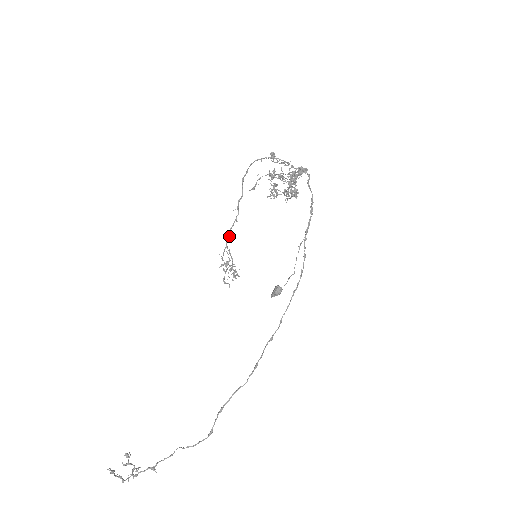
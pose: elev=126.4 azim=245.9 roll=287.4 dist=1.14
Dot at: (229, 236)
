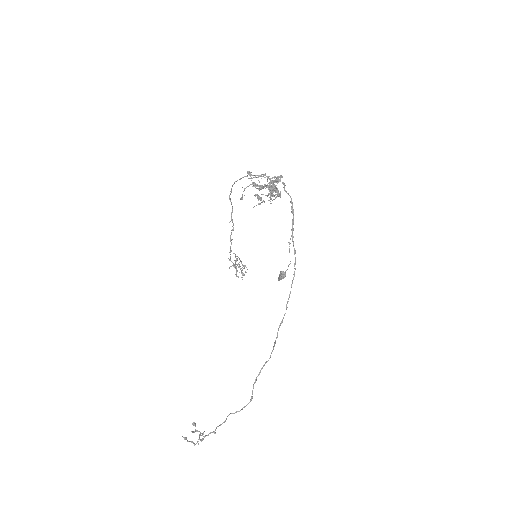
Dot at: (231, 243)
